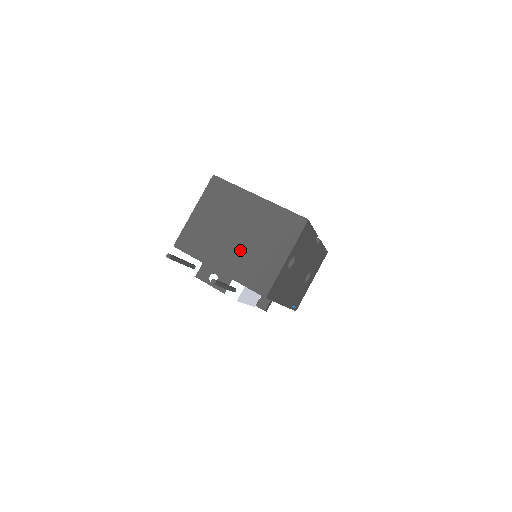
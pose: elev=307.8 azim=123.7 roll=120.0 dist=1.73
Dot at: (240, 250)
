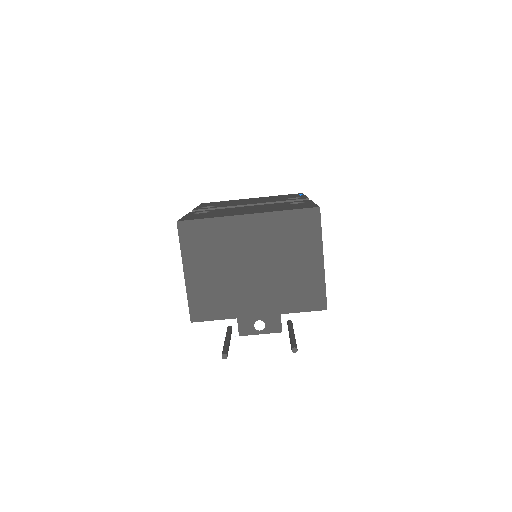
Dot at: (268, 282)
